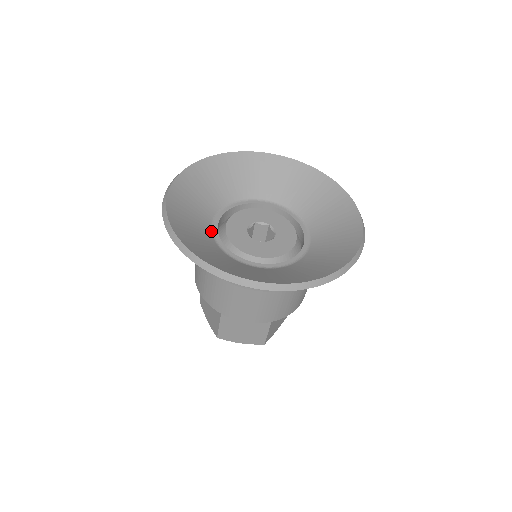
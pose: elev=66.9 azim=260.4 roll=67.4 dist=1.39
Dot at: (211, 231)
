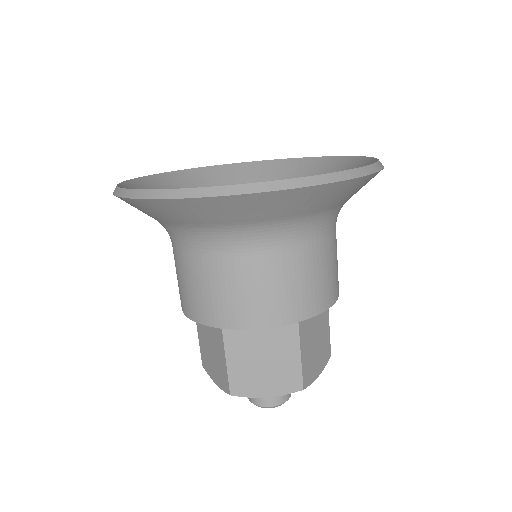
Dot at: occluded
